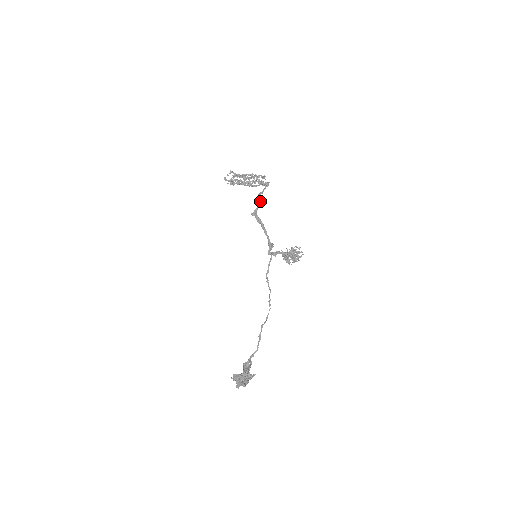
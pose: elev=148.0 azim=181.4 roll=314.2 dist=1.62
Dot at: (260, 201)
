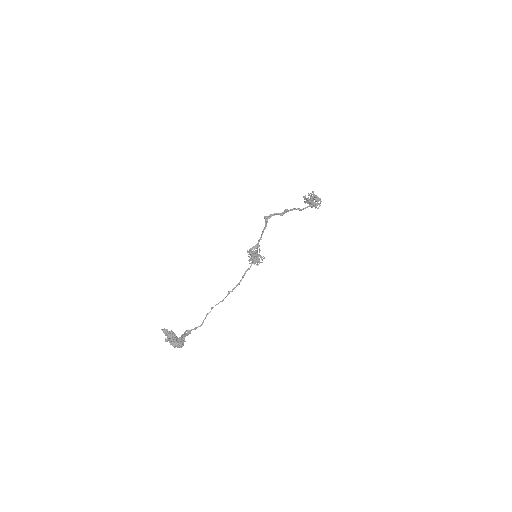
Dot at: (285, 212)
